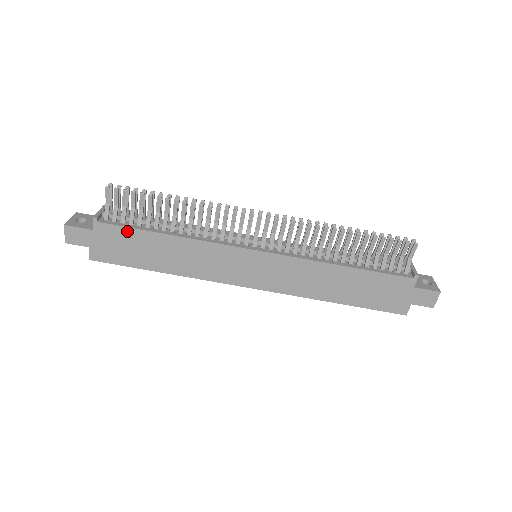
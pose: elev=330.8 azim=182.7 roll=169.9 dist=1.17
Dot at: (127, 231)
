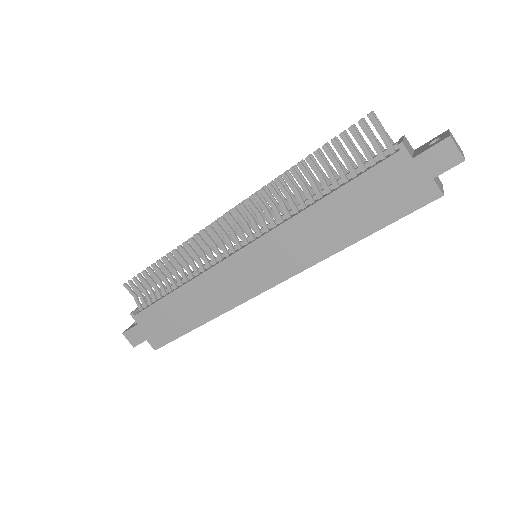
Dot at: (154, 308)
